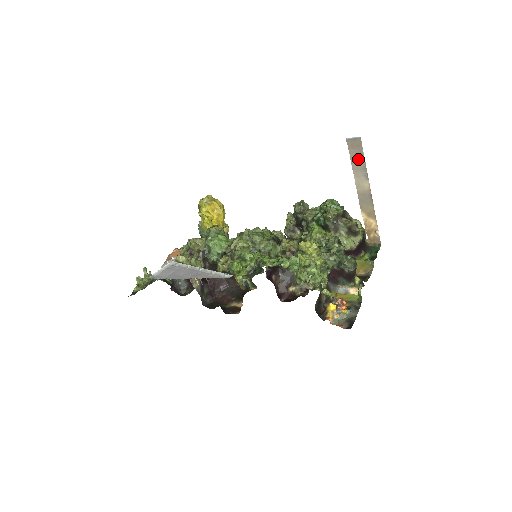
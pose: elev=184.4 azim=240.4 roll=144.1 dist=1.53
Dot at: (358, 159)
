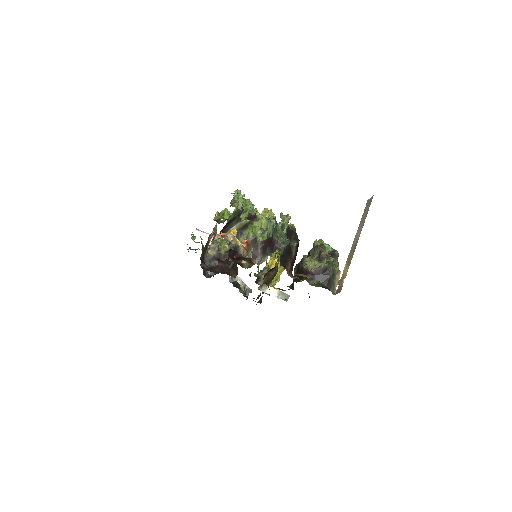
Dot at: (365, 214)
